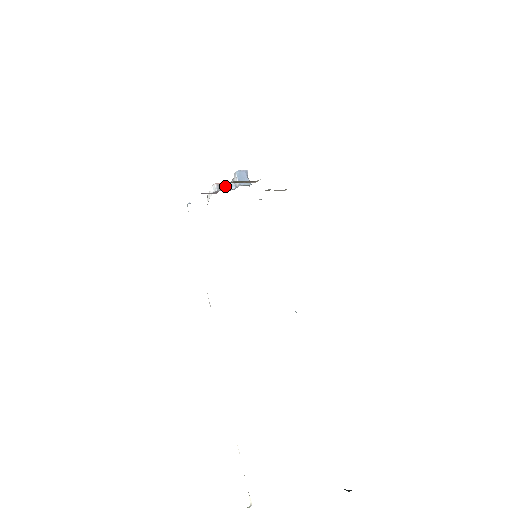
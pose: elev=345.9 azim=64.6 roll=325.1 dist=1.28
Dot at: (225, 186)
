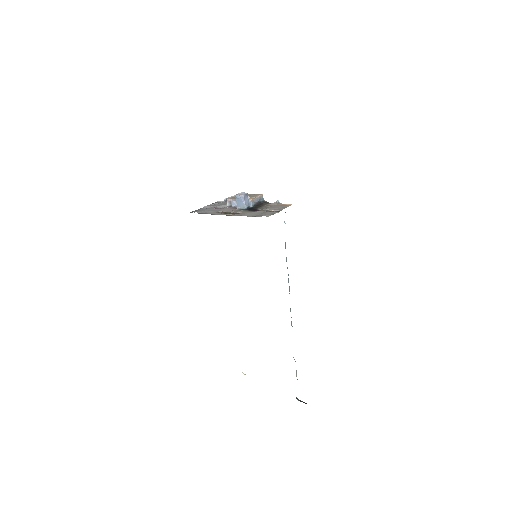
Dot at: (233, 203)
